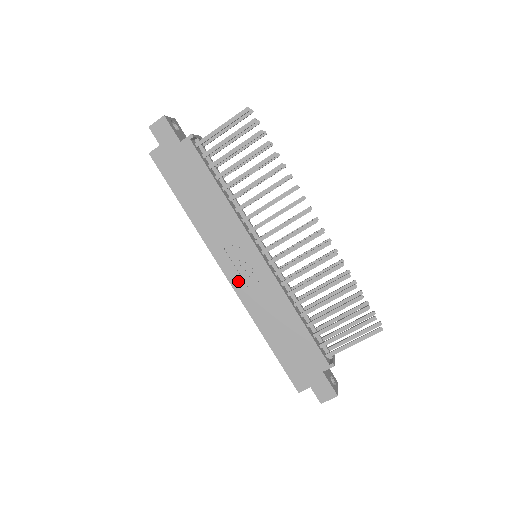
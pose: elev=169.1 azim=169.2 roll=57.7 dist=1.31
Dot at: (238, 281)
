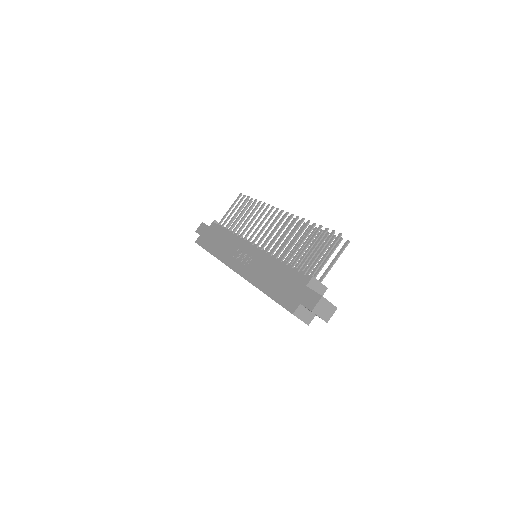
Dot at: (242, 269)
